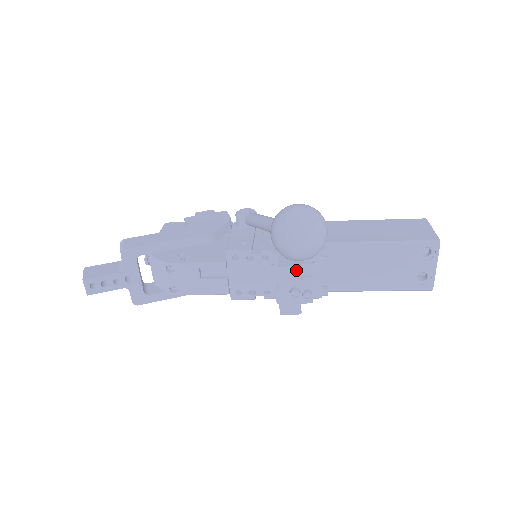
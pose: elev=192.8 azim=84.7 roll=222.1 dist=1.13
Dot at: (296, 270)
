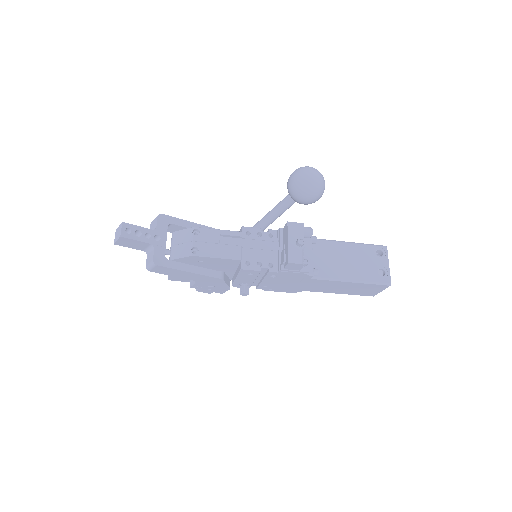
Dot at: (300, 226)
